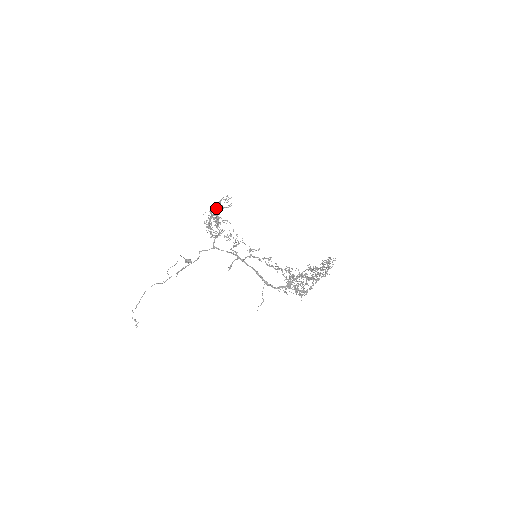
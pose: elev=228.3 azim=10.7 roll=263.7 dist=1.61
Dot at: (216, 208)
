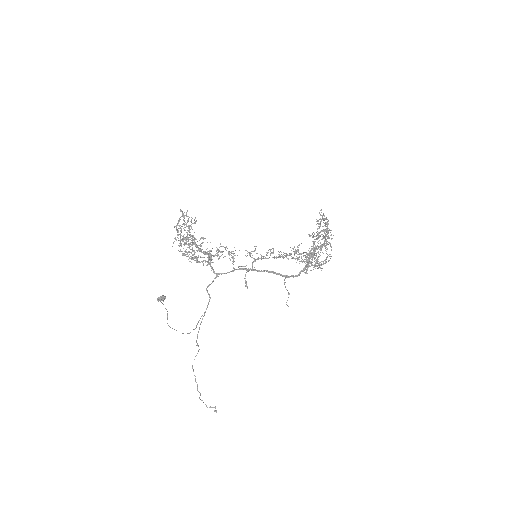
Dot at: (186, 232)
